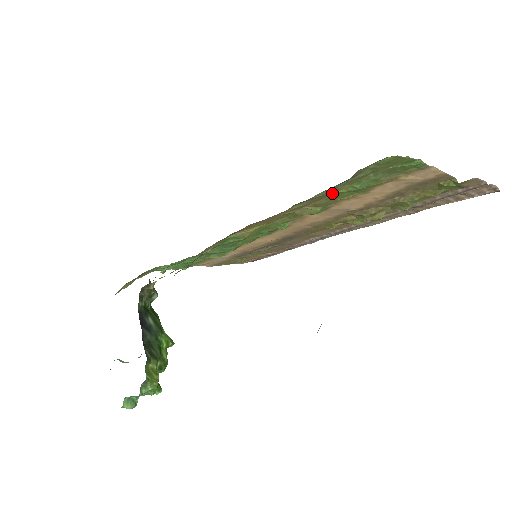
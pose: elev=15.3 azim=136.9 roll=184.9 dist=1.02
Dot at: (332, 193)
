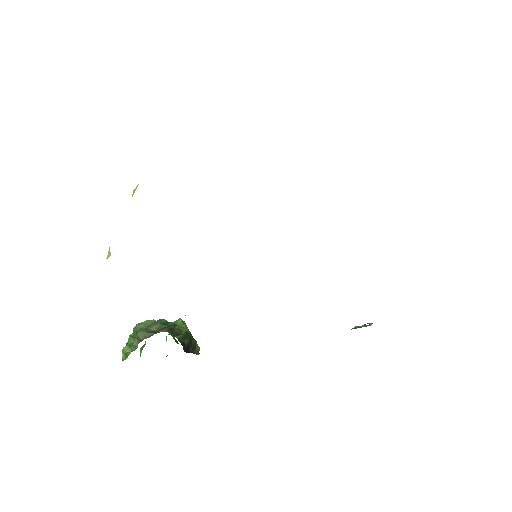
Dot at: occluded
